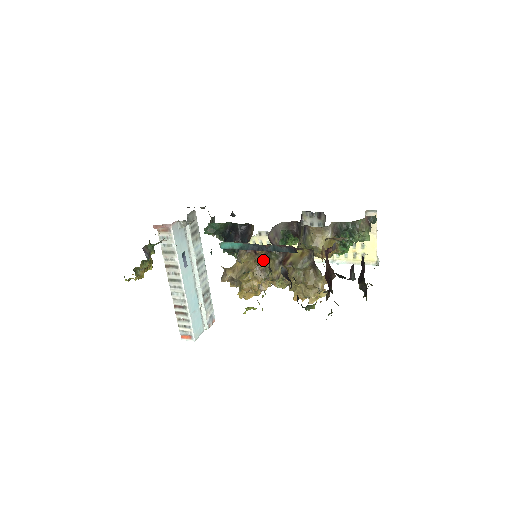
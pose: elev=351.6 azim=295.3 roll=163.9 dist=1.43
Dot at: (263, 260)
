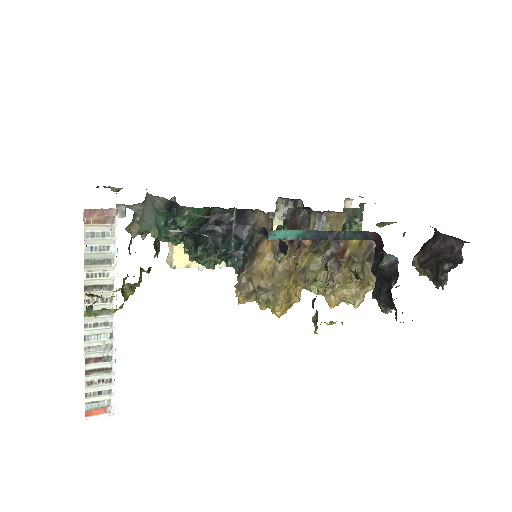
Dot at: (305, 256)
